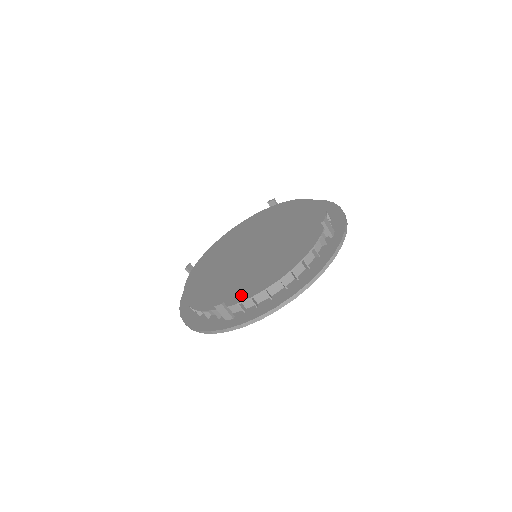
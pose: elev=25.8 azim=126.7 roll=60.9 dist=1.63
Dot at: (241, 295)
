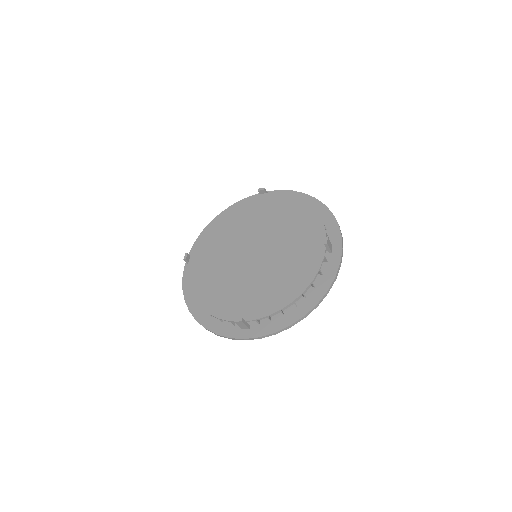
Dot at: (257, 311)
